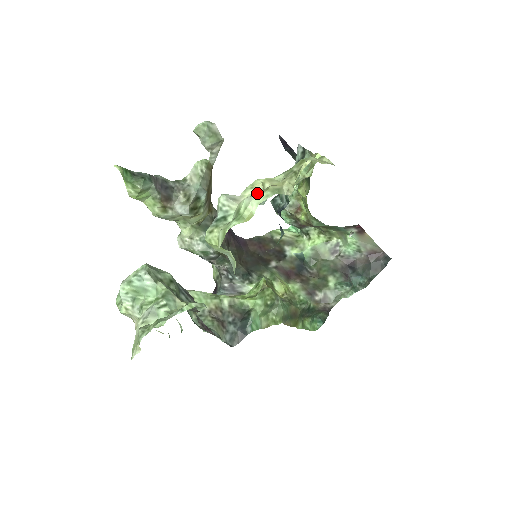
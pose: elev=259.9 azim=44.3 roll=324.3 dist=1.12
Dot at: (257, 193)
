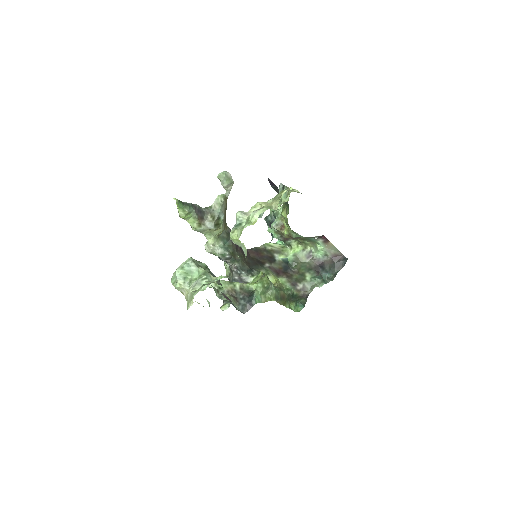
Dot at: (258, 209)
